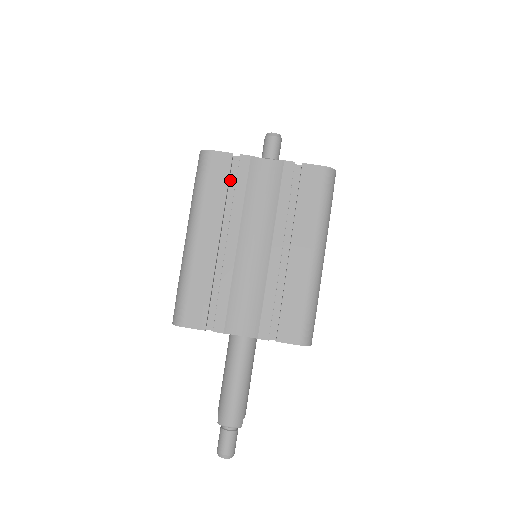
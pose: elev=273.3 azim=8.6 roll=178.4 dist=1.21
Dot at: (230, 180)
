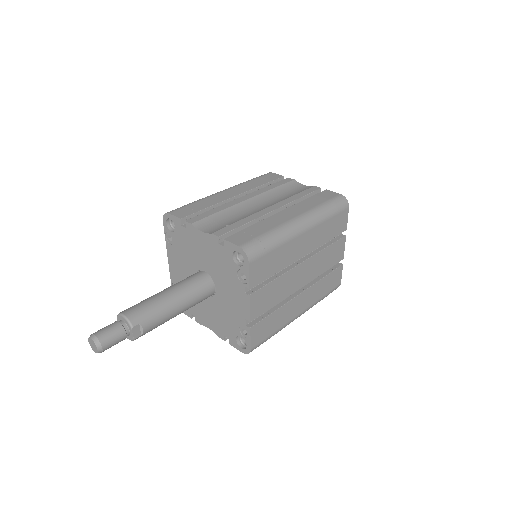
Dot at: occluded
